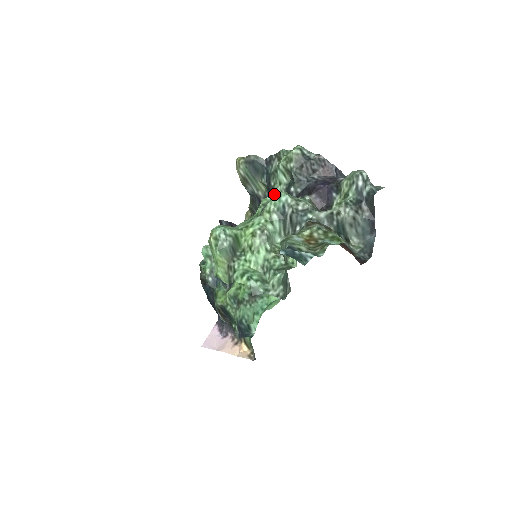
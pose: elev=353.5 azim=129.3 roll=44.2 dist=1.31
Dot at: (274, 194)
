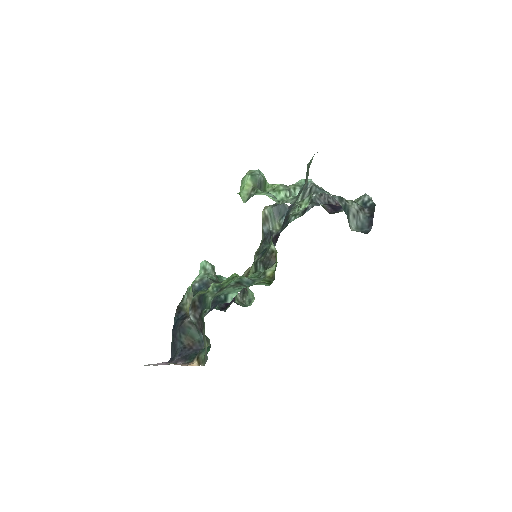
Dot at: (291, 215)
